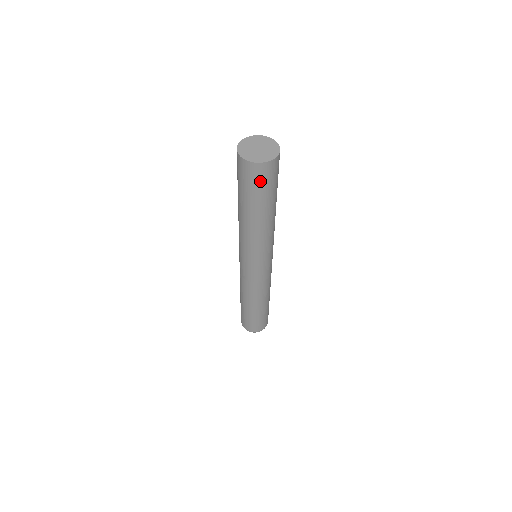
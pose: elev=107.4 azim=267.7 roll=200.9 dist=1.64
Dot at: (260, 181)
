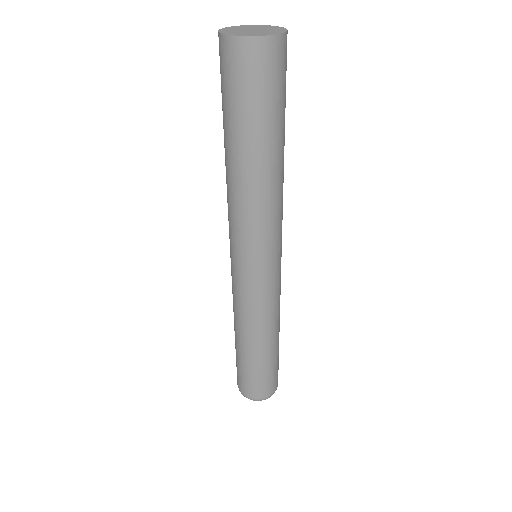
Dot at: (270, 77)
